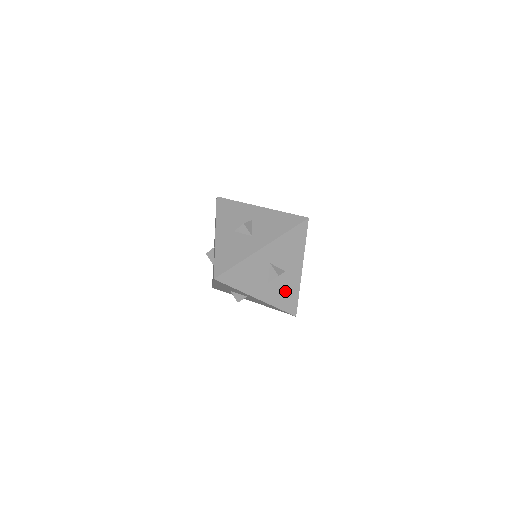
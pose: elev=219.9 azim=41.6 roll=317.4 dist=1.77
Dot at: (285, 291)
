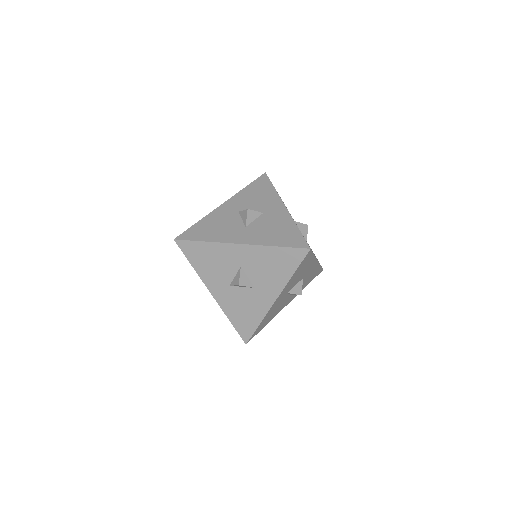
Dot at: (275, 229)
